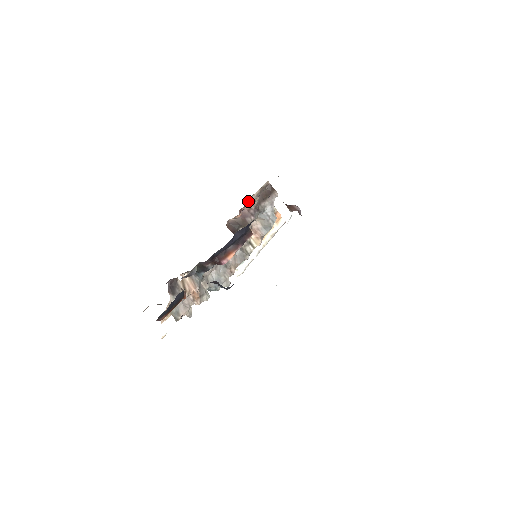
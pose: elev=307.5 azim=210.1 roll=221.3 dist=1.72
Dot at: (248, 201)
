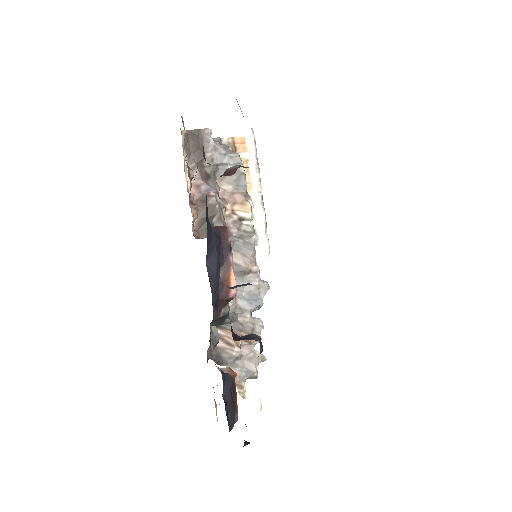
Dot at: (187, 182)
